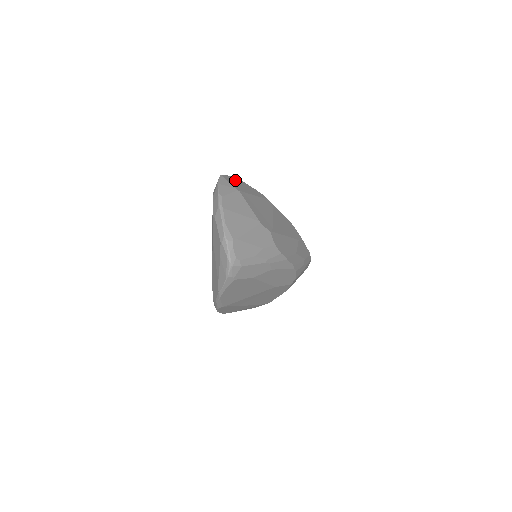
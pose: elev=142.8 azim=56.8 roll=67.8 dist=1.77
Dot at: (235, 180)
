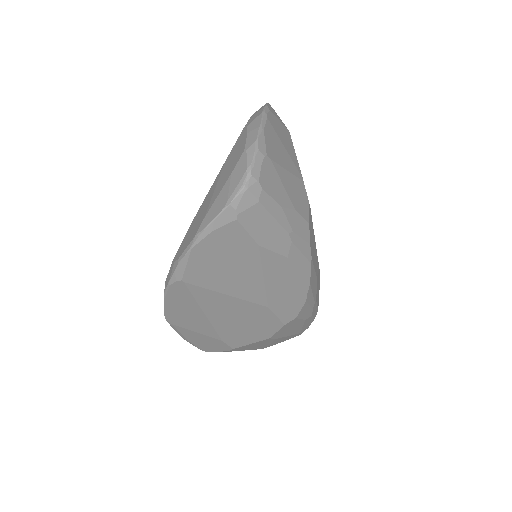
Dot at: occluded
